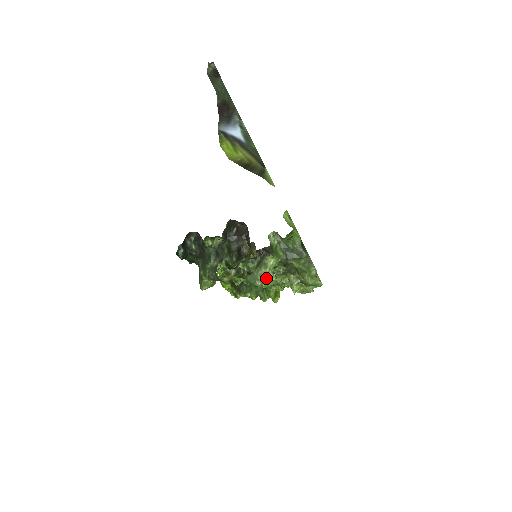
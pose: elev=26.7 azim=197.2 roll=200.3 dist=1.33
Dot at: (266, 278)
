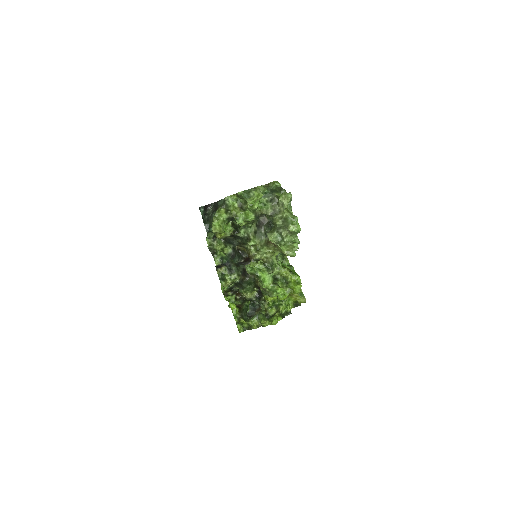
Dot at: (257, 193)
